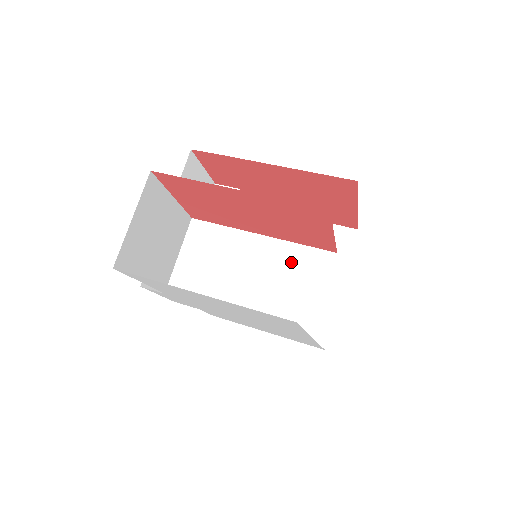
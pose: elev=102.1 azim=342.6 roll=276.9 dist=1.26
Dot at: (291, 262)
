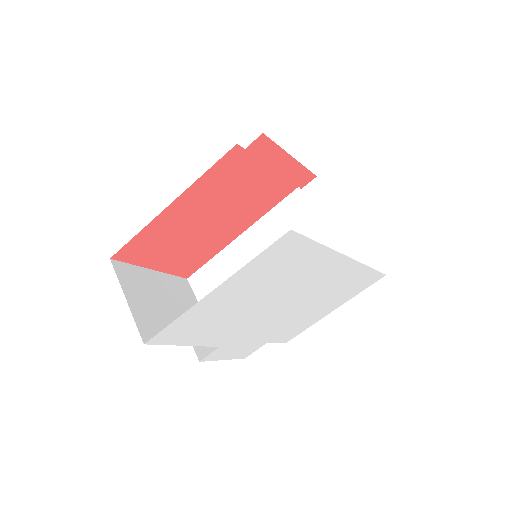
Dot at: (277, 228)
